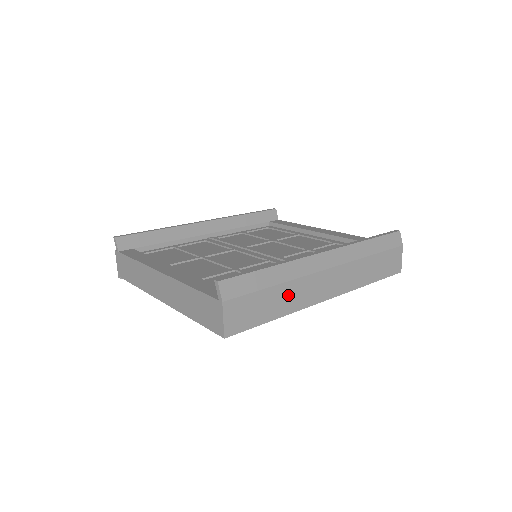
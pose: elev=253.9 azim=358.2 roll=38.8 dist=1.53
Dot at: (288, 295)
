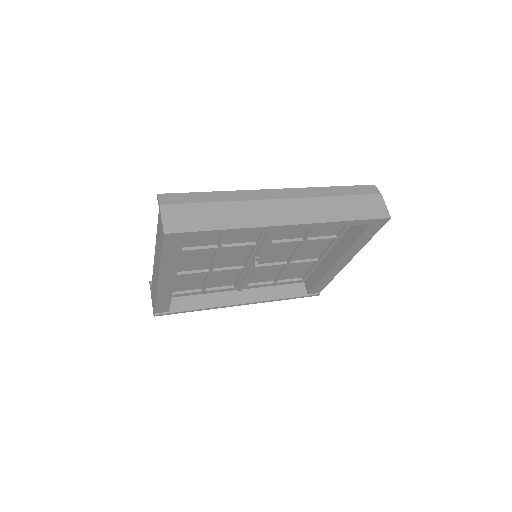
Dot at: (234, 212)
